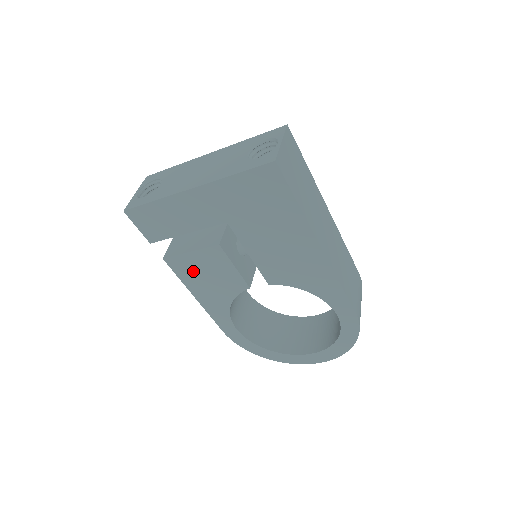
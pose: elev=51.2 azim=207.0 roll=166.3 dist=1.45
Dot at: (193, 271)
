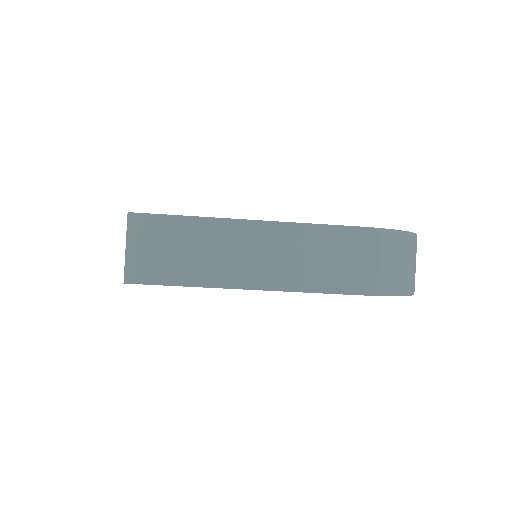
Dot at: occluded
